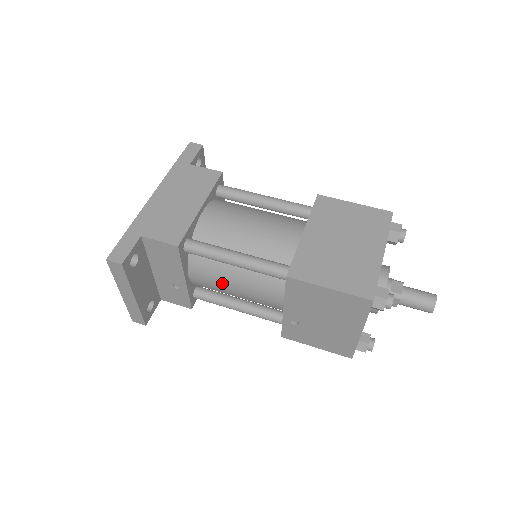
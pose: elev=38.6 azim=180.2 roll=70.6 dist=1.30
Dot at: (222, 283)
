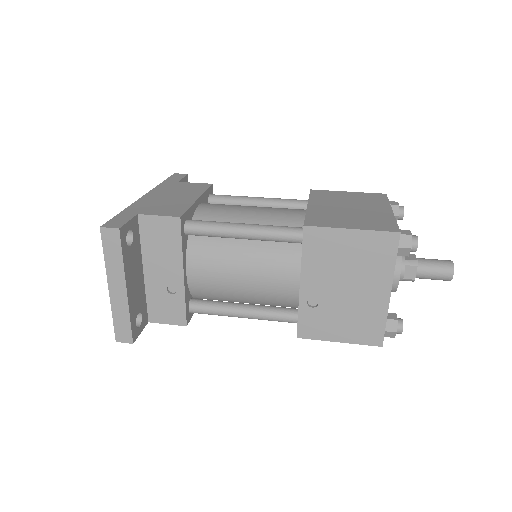
Dot at: (226, 271)
